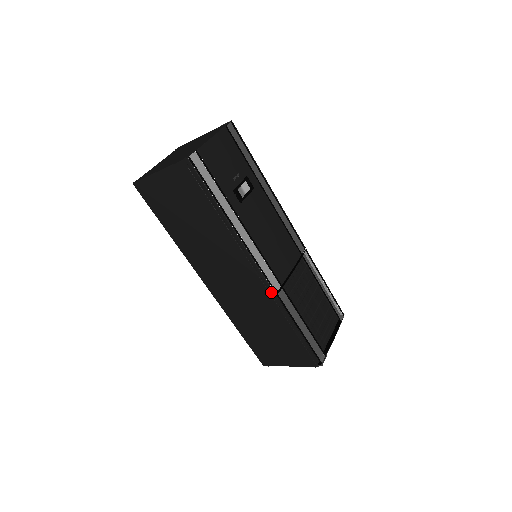
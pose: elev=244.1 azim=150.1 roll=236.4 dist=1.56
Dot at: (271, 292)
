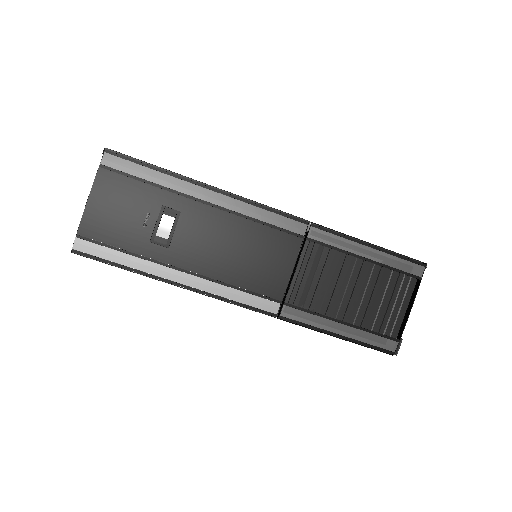
Dot at: (271, 316)
